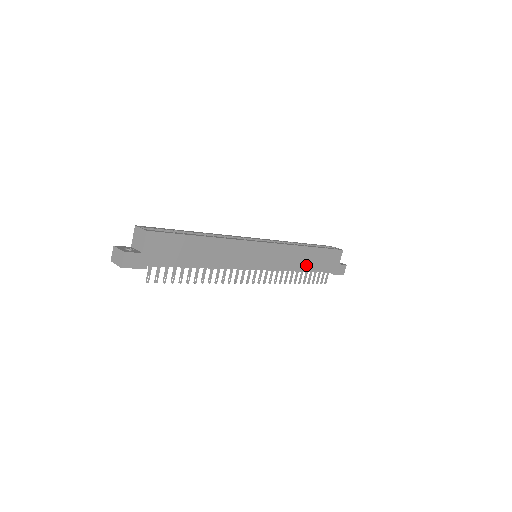
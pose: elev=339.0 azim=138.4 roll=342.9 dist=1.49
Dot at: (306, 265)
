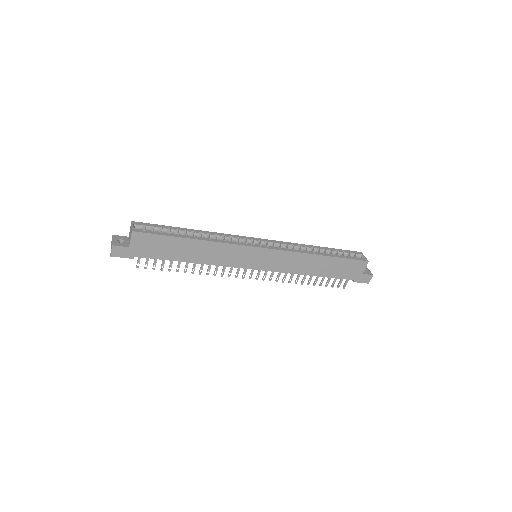
Dot at: (315, 270)
